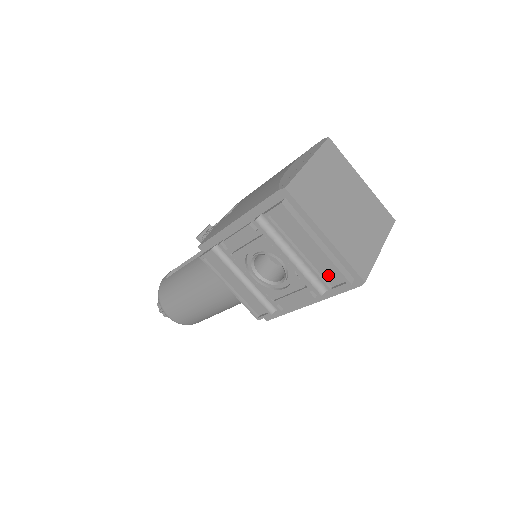
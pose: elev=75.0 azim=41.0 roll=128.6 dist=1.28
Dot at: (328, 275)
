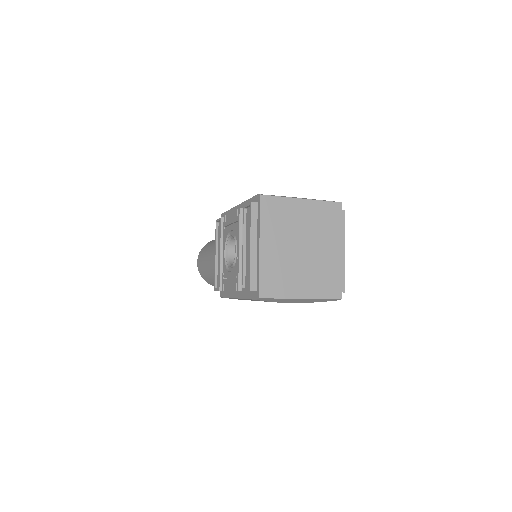
Dot at: (247, 277)
